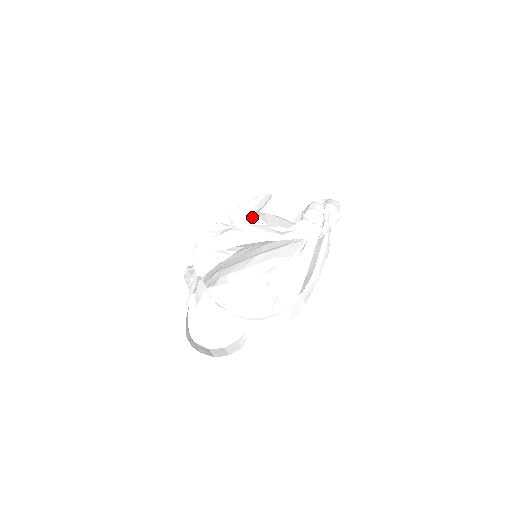
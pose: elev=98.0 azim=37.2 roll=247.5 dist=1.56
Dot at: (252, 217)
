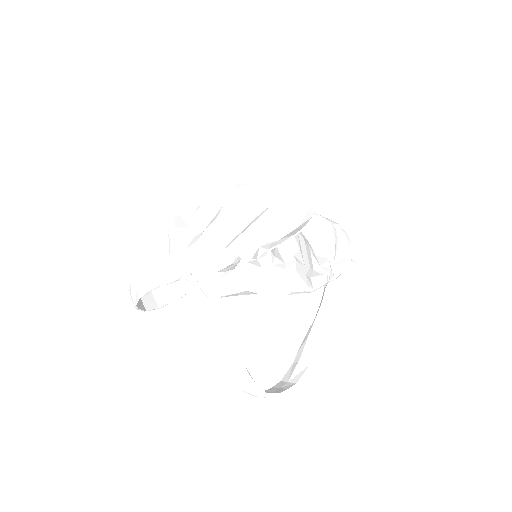
Dot at: (297, 251)
